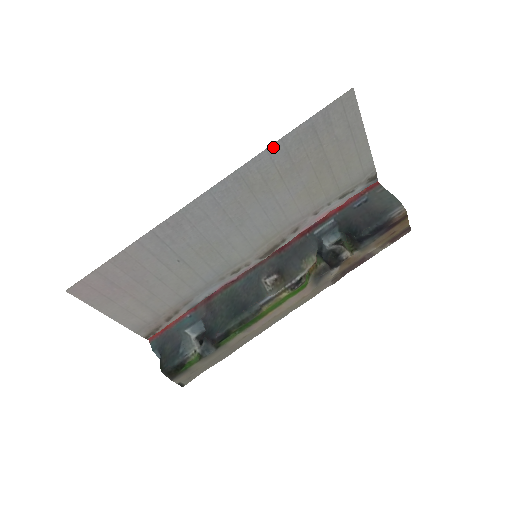
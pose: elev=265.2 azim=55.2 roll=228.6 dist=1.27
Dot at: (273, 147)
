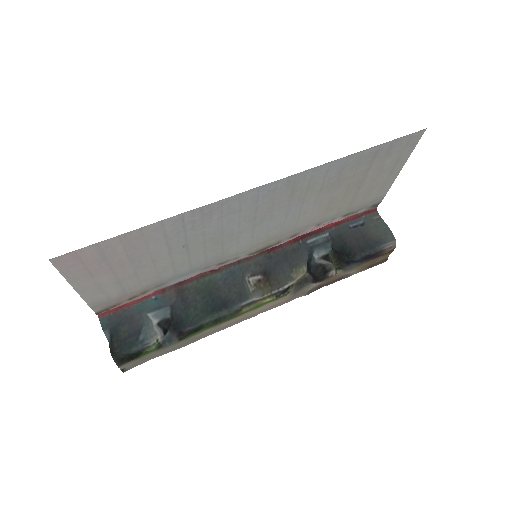
Dot at: (337, 161)
